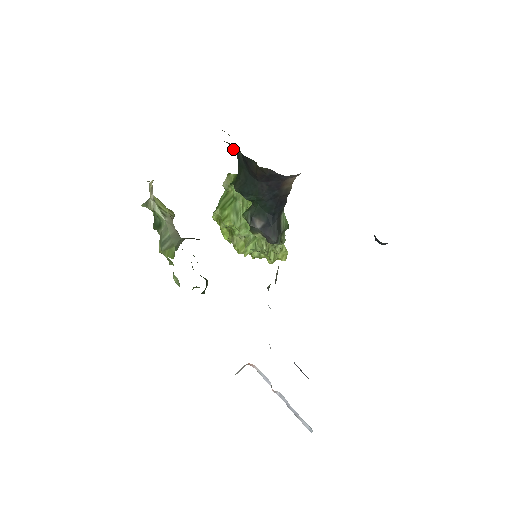
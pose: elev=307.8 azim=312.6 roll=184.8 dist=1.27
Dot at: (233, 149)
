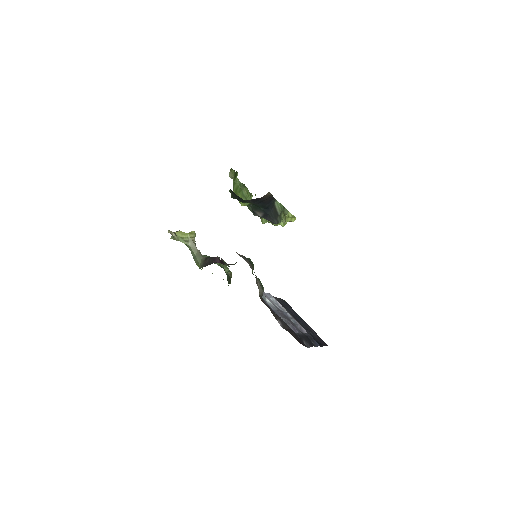
Dot at: occluded
